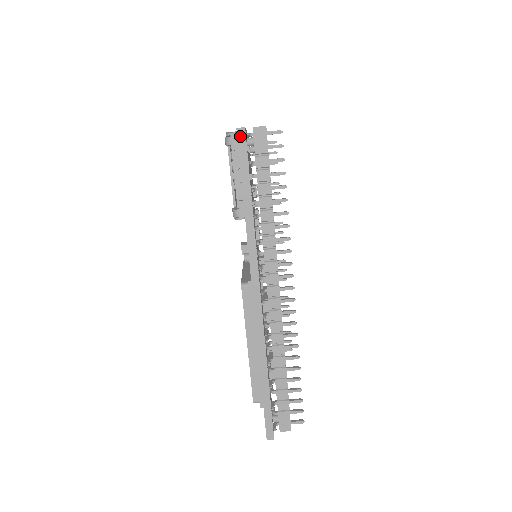
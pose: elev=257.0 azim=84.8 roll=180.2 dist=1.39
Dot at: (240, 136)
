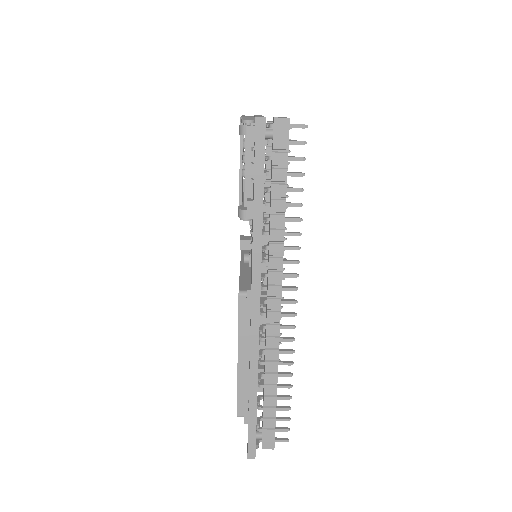
Dot at: (259, 127)
